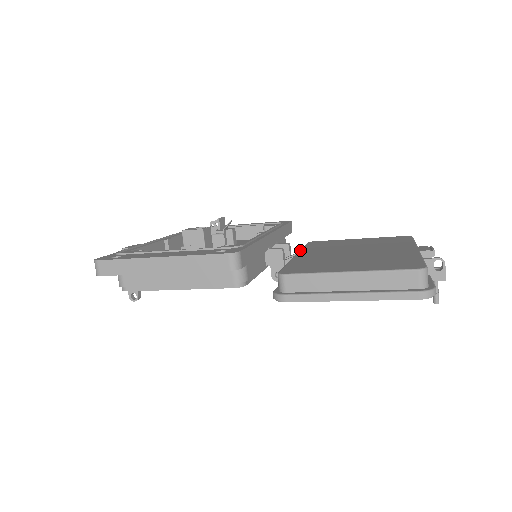
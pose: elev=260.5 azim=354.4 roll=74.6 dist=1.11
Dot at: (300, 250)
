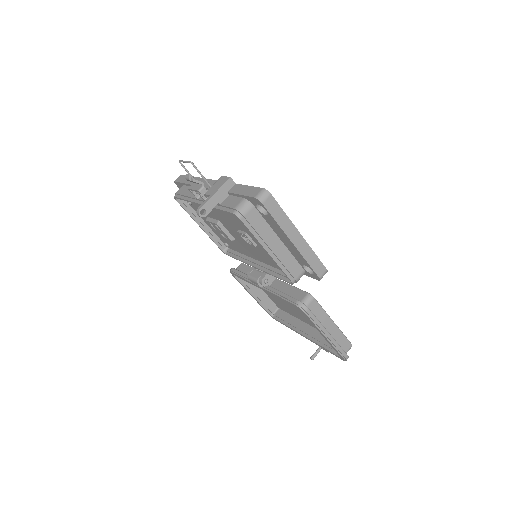
Dot at: occluded
